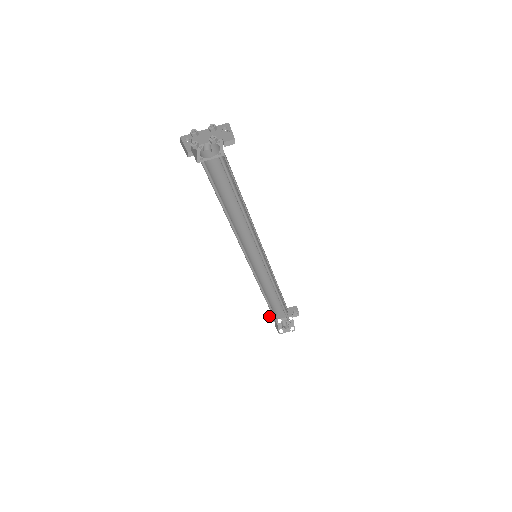
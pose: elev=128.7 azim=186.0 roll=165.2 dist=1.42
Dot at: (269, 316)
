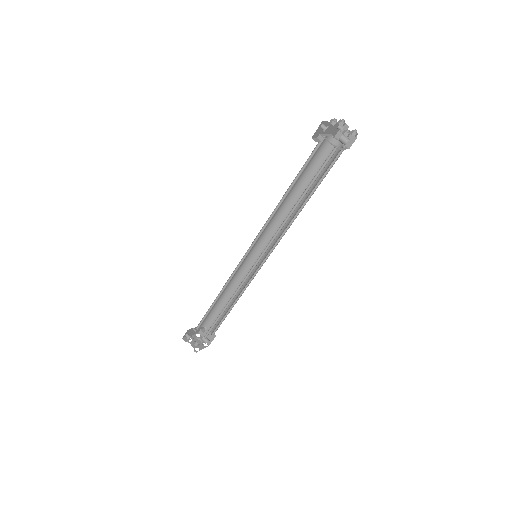
Dot at: (185, 335)
